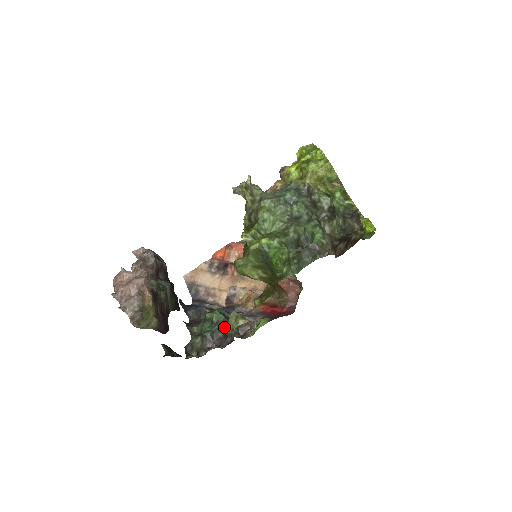
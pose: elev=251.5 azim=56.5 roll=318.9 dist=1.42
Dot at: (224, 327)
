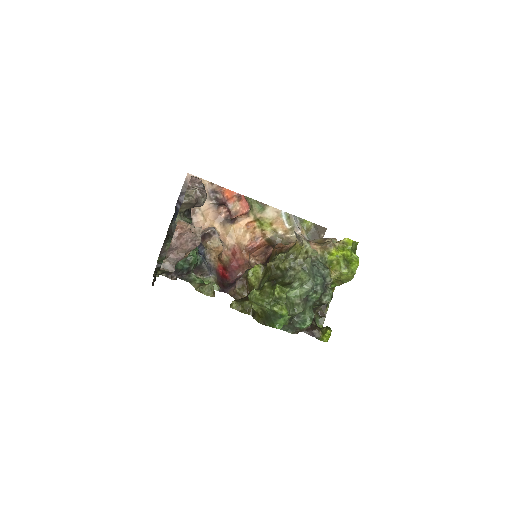
Dot at: (191, 269)
